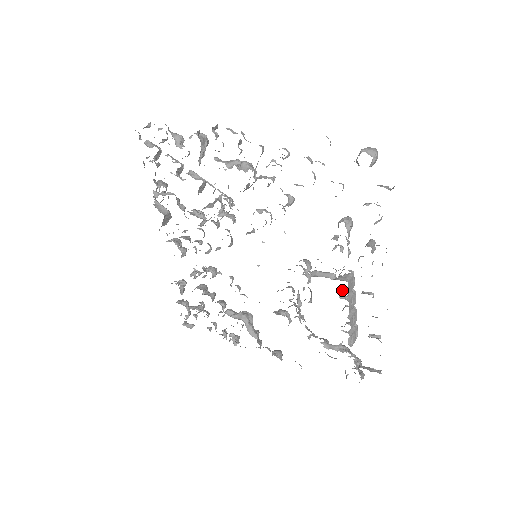
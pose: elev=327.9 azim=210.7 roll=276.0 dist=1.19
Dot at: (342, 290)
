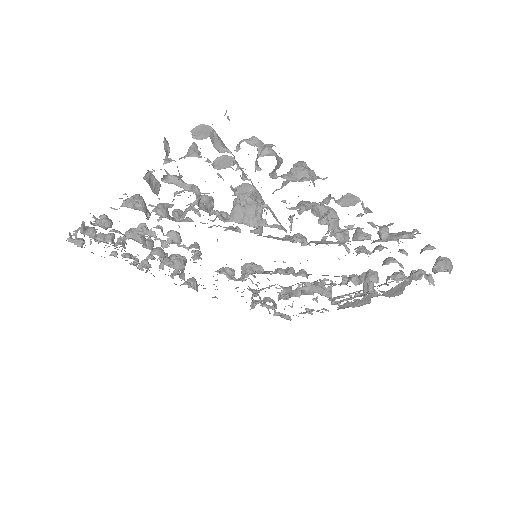
Dot at: occluded
